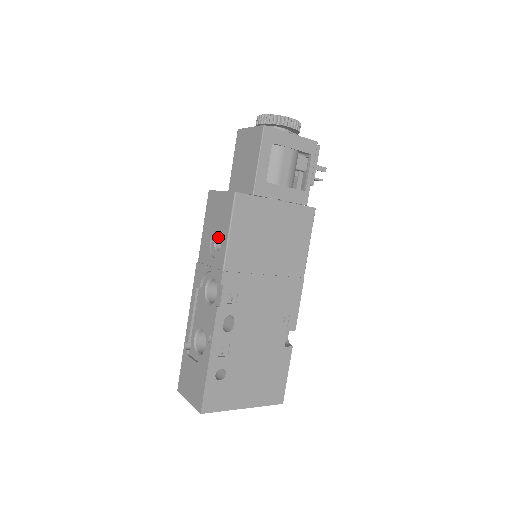
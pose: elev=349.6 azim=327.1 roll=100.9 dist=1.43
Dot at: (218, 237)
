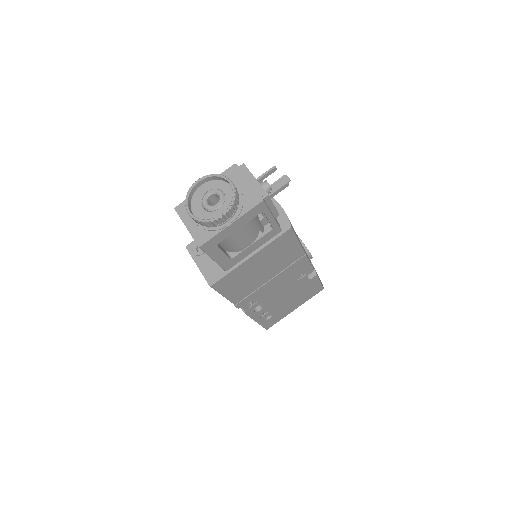
Dot at: occluded
